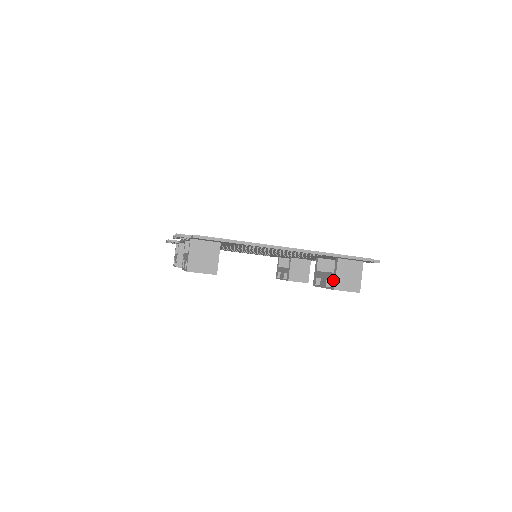
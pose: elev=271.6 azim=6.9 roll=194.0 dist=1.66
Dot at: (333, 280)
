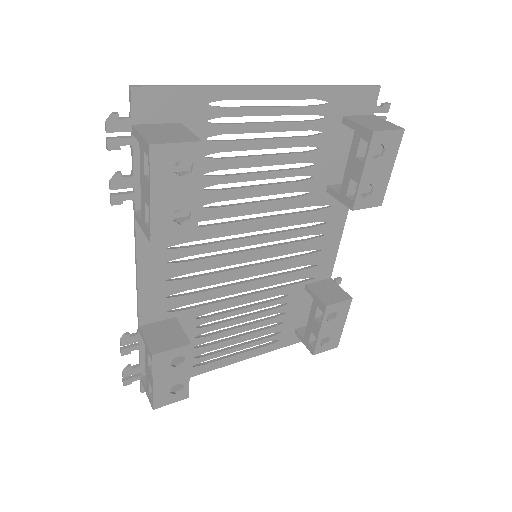
Dot at: (362, 133)
